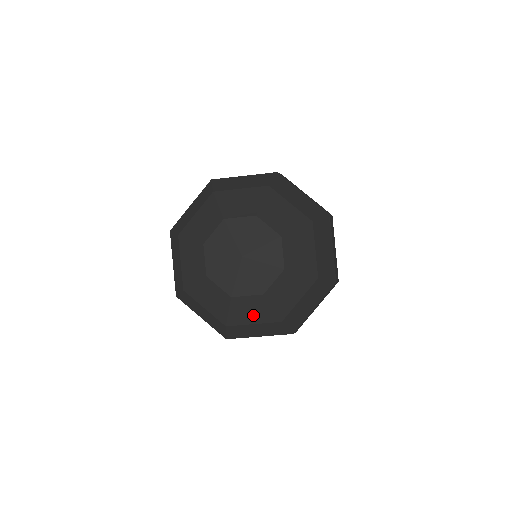
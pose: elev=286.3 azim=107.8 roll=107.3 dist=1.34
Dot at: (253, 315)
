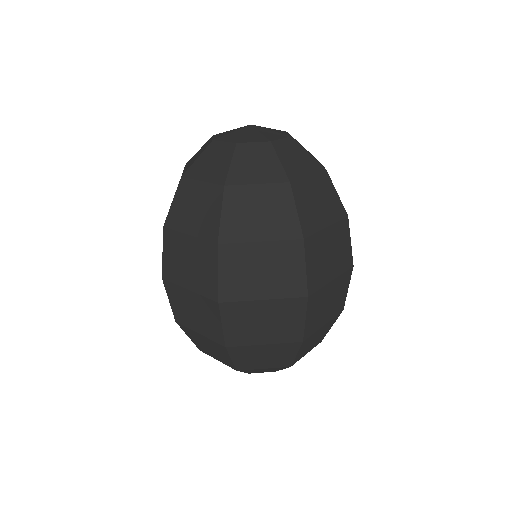
Dot at: (258, 170)
